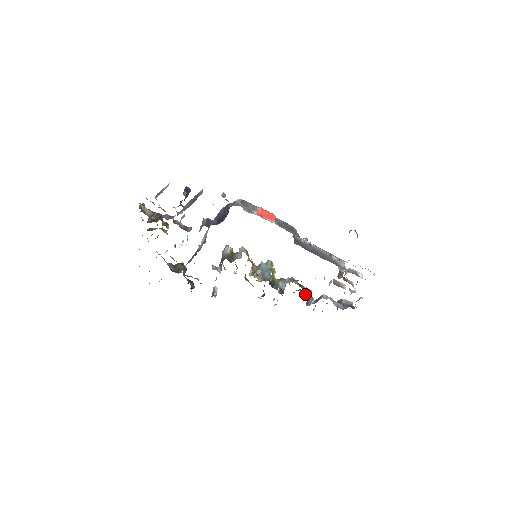
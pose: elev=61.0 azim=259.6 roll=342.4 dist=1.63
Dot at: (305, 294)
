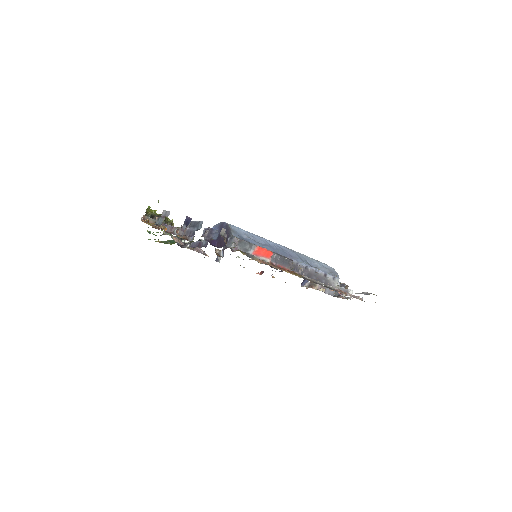
Dot at: occluded
